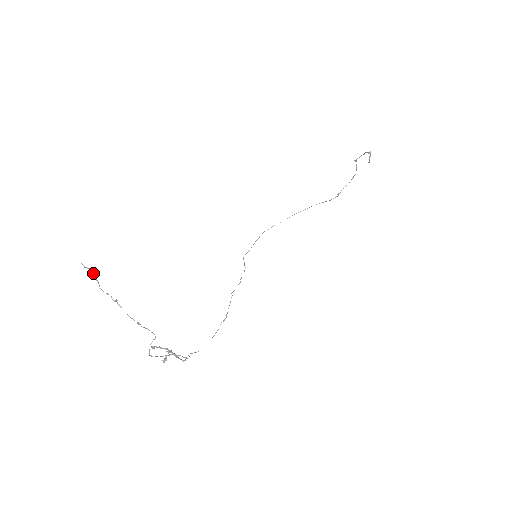
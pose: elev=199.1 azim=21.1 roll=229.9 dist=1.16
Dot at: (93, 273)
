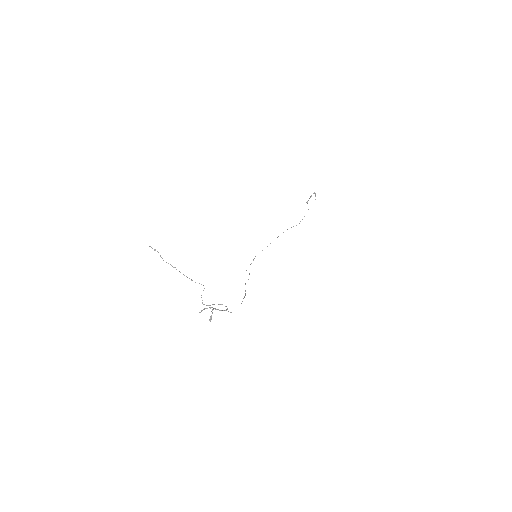
Dot at: occluded
